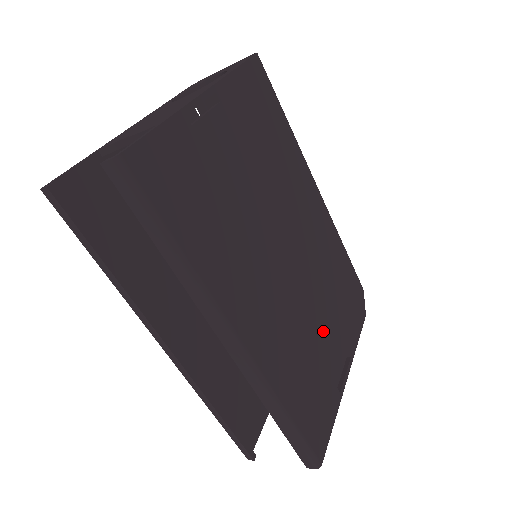
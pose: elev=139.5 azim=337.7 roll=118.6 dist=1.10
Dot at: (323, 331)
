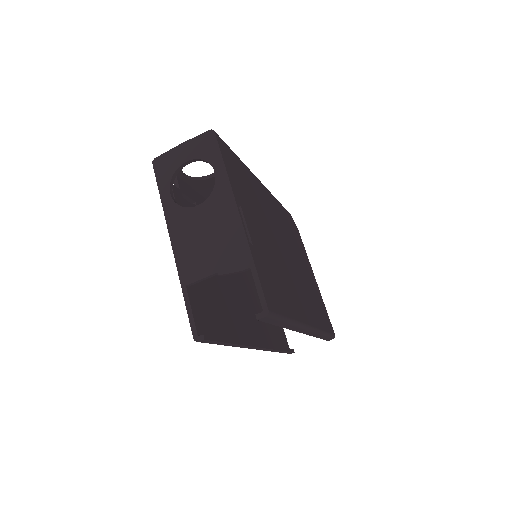
Dot at: (304, 270)
